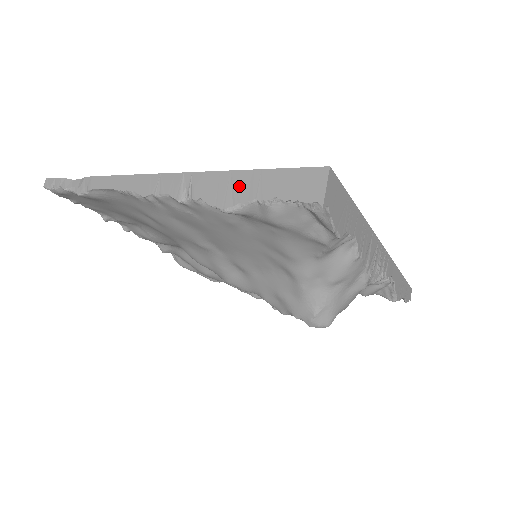
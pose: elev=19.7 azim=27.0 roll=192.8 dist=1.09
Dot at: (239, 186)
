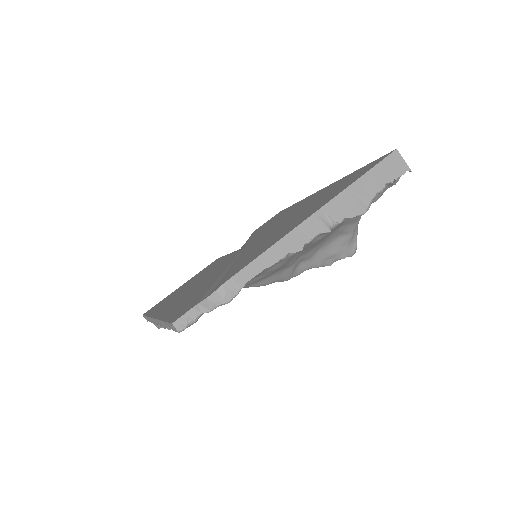
Dot at: (361, 193)
